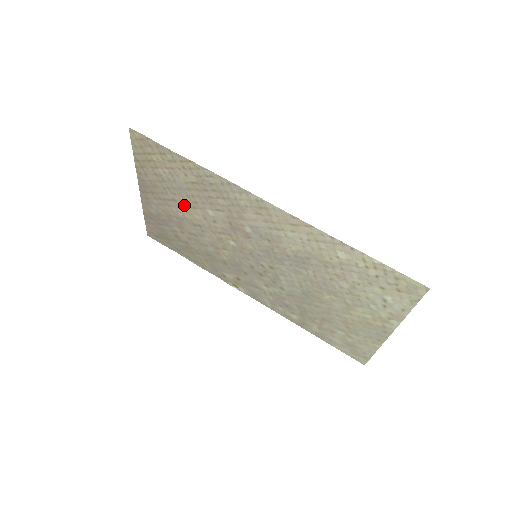
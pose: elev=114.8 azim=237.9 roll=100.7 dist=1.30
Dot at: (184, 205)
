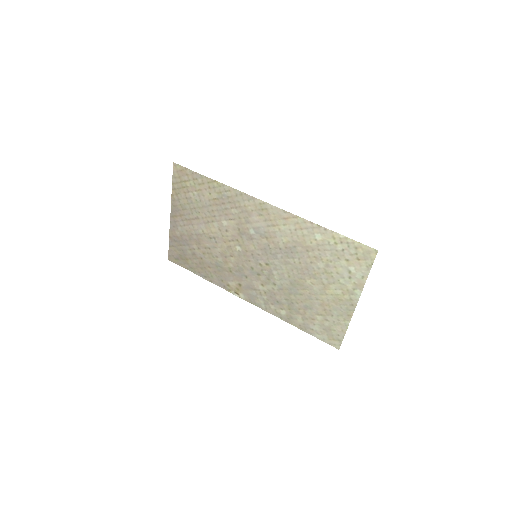
Dot at: (205, 221)
